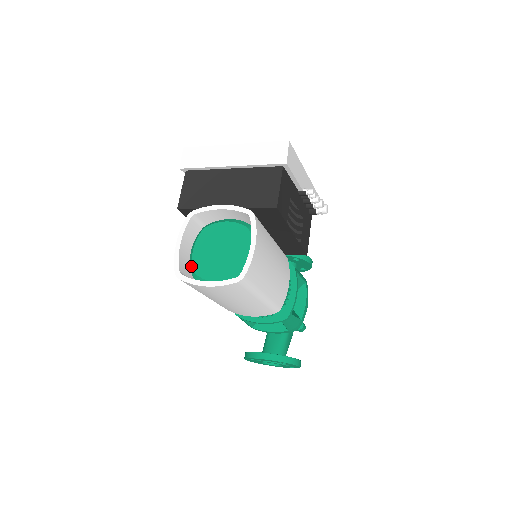
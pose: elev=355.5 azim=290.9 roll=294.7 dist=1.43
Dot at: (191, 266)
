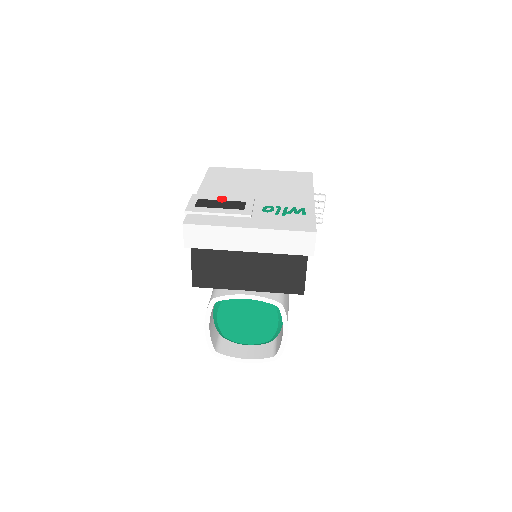
Dot at: (218, 329)
